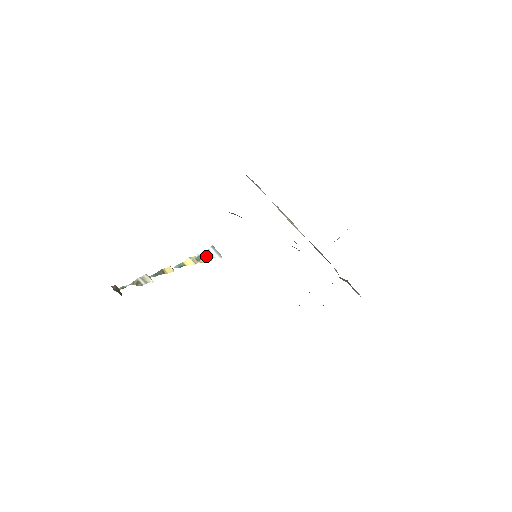
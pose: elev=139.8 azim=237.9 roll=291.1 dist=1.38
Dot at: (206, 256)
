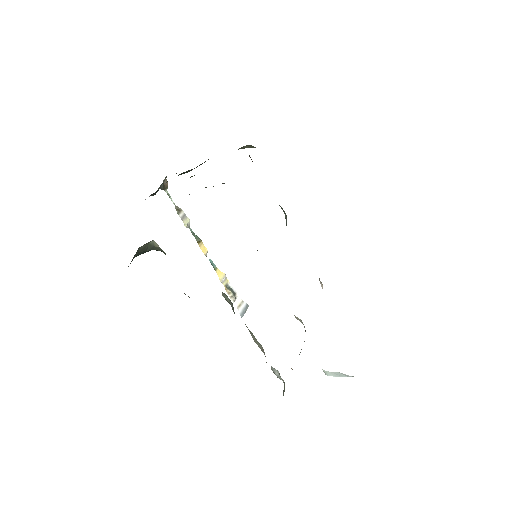
Dot at: (235, 296)
